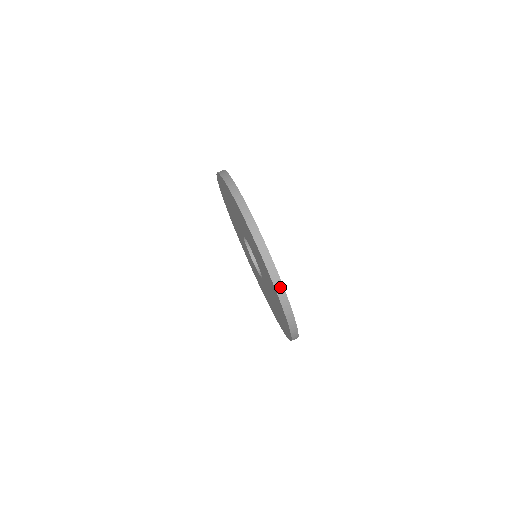
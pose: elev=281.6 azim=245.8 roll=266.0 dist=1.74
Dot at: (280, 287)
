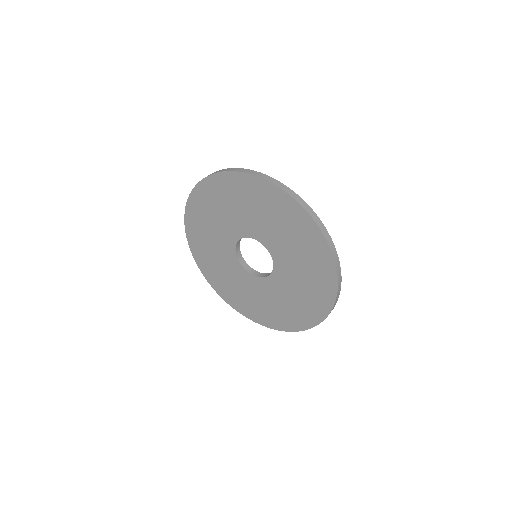
Dot at: (232, 169)
